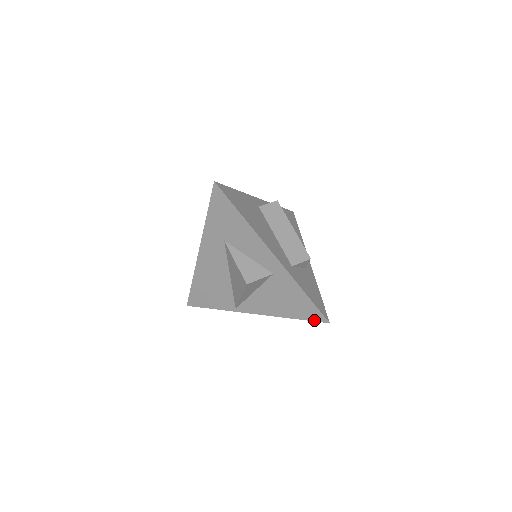
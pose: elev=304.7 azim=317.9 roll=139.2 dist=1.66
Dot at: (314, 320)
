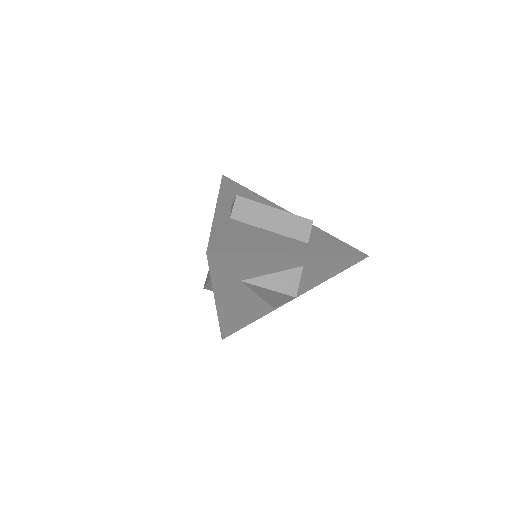
Dot at: (354, 264)
